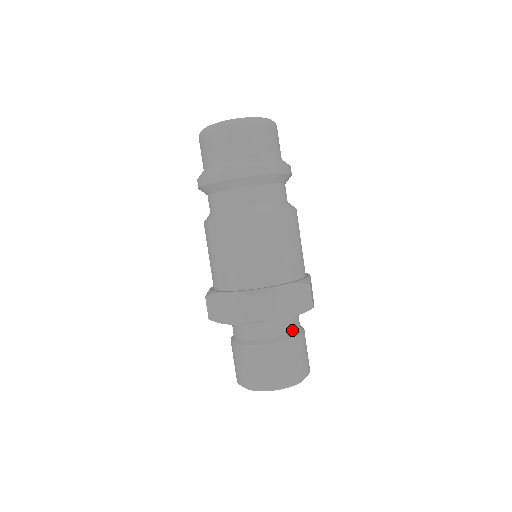
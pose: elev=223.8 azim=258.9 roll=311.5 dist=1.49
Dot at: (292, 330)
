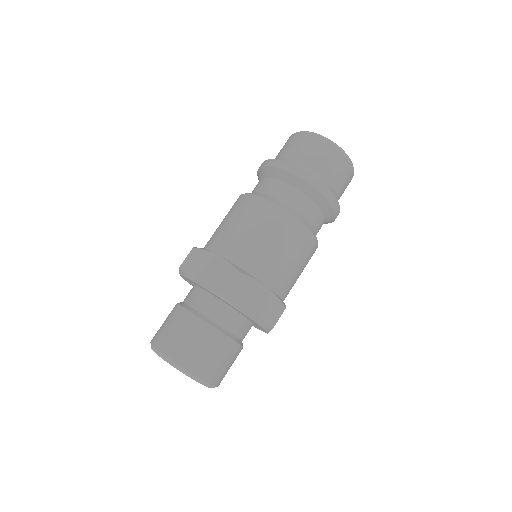
Dot at: (238, 335)
